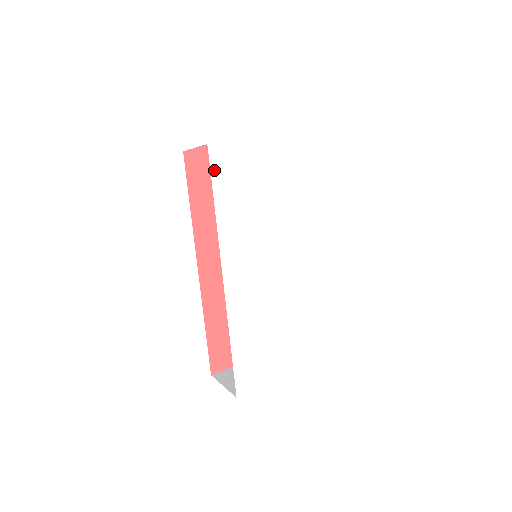
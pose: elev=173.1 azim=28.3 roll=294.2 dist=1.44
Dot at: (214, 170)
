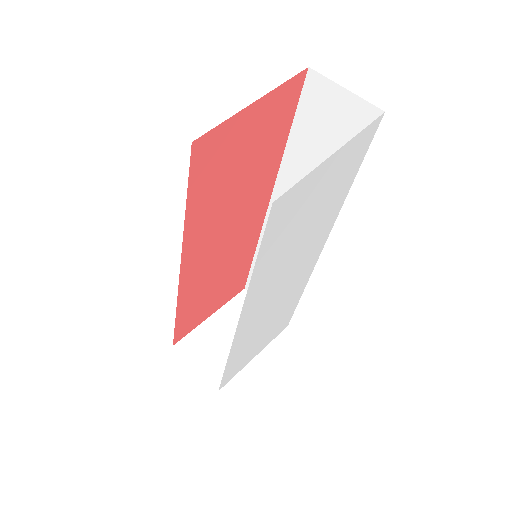
Dot at: (268, 229)
